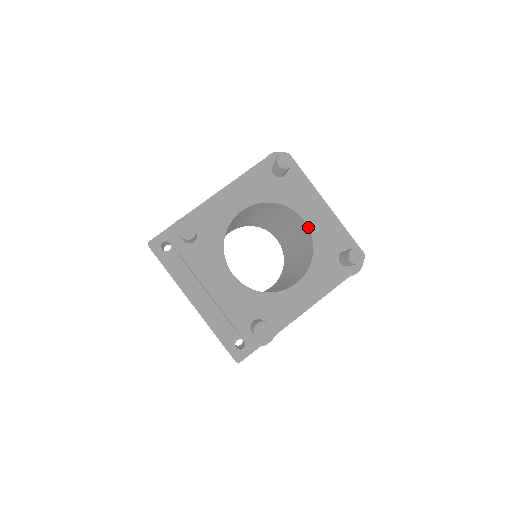
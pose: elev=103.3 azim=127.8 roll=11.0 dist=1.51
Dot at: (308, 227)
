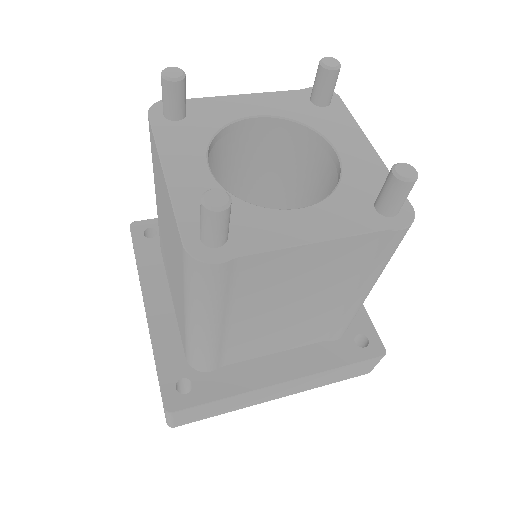
Dot at: (339, 159)
